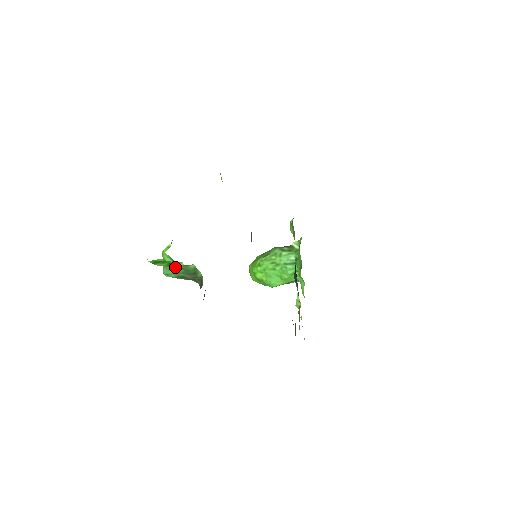
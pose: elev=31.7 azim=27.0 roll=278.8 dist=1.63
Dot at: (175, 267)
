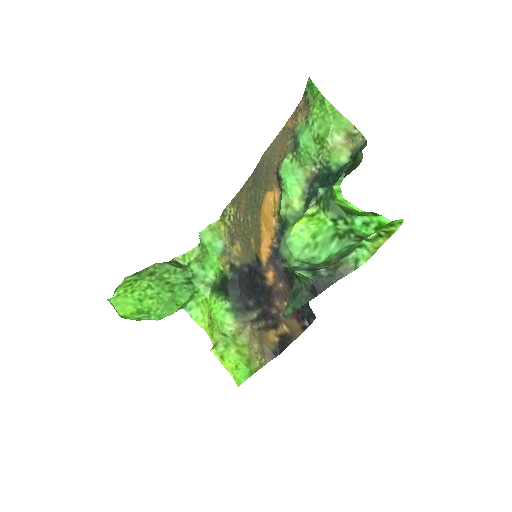
Dot at: (351, 242)
